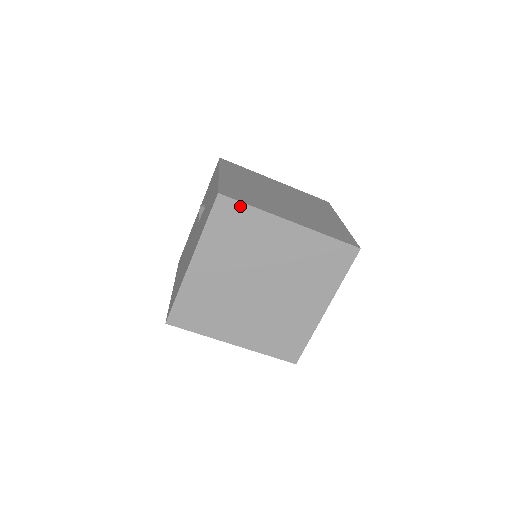
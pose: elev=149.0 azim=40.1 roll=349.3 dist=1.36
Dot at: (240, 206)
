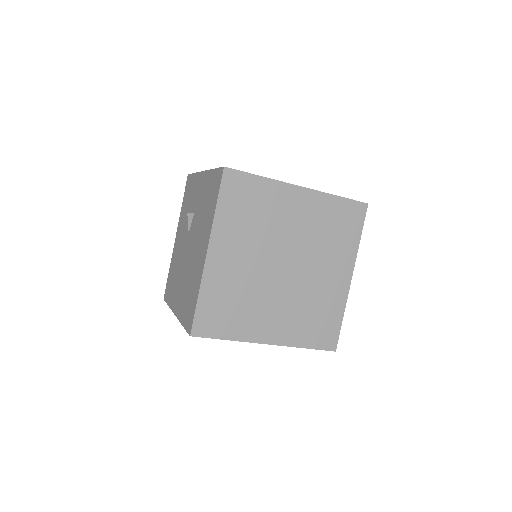
Dot at: (248, 178)
